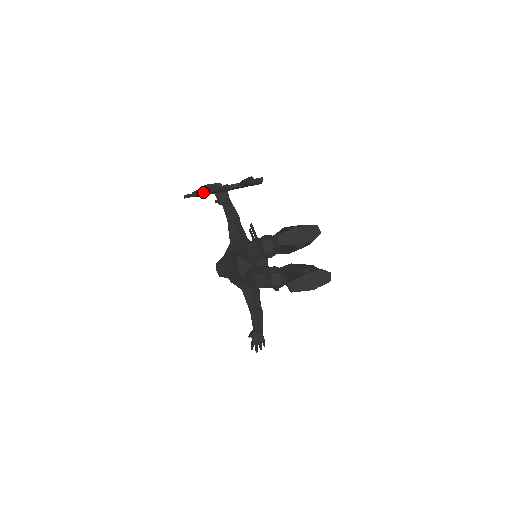
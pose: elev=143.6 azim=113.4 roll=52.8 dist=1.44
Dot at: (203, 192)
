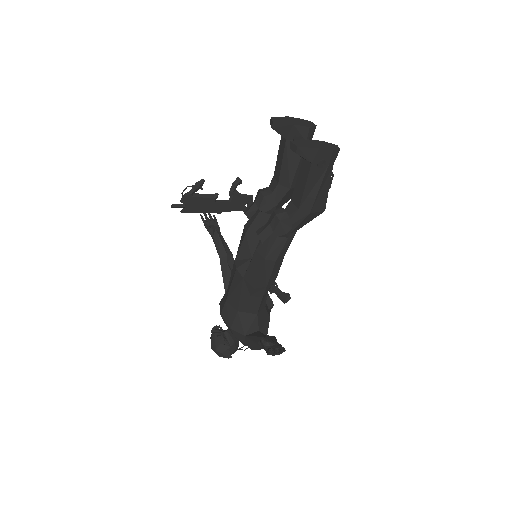
Dot at: (192, 192)
